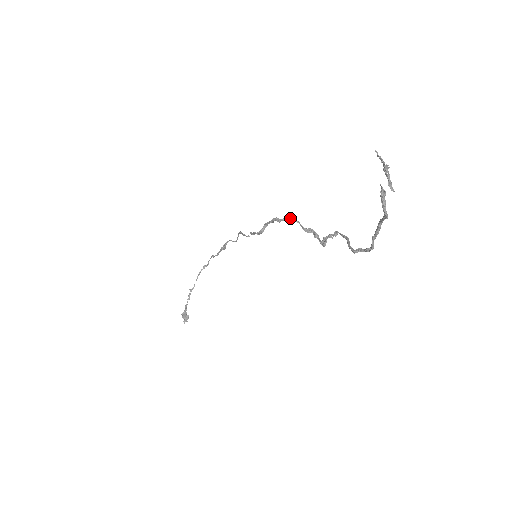
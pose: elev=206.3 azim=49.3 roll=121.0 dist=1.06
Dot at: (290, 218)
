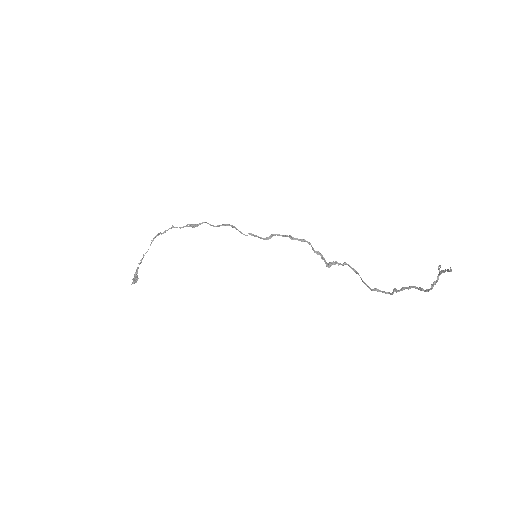
Dot at: (305, 240)
